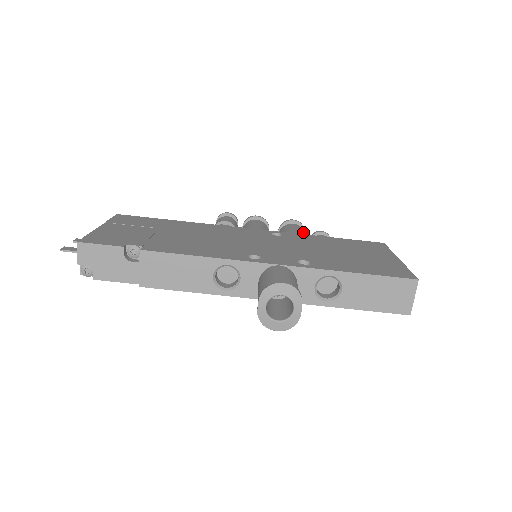
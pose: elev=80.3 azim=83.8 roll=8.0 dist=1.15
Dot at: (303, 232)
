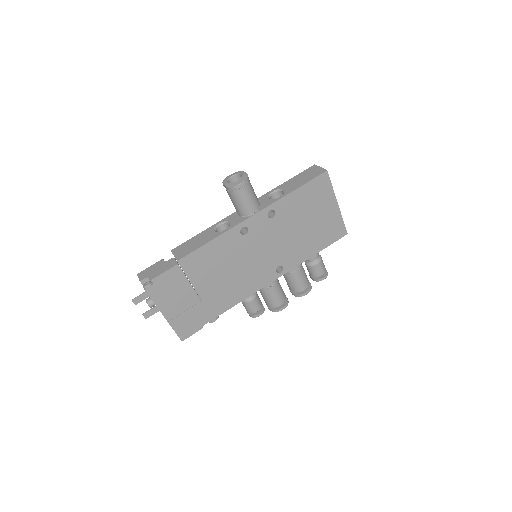
Dot at: occluded
